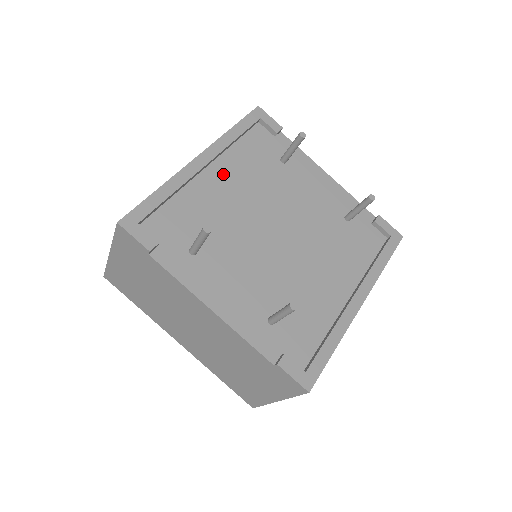
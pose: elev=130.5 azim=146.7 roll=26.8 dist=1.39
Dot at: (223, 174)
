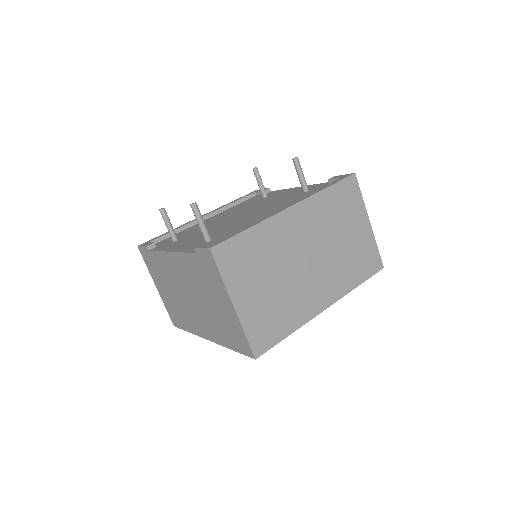
Dot at: (217, 216)
